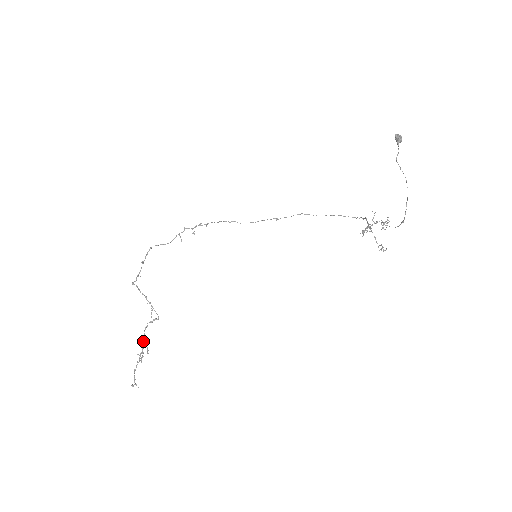
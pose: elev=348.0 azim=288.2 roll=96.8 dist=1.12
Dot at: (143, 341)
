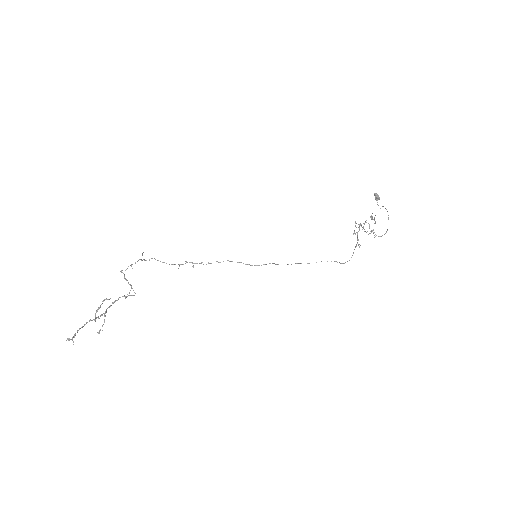
Dot at: (105, 311)
